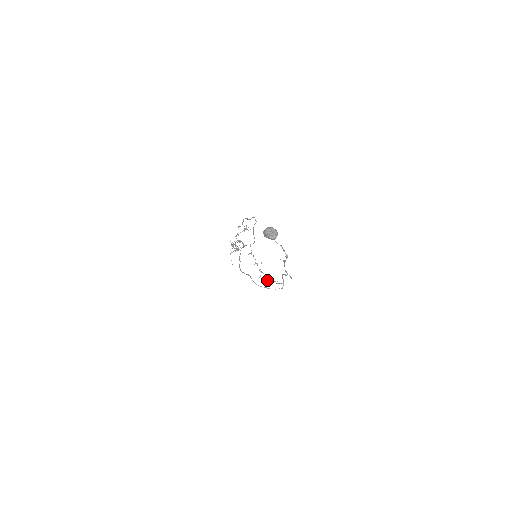
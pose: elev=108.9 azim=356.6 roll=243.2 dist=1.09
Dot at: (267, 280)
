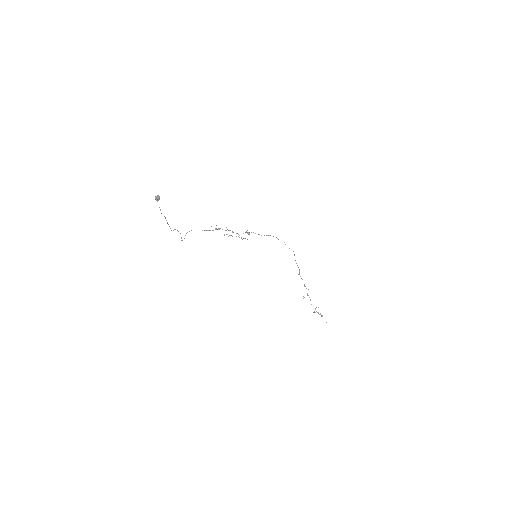
Dot at: occluded
